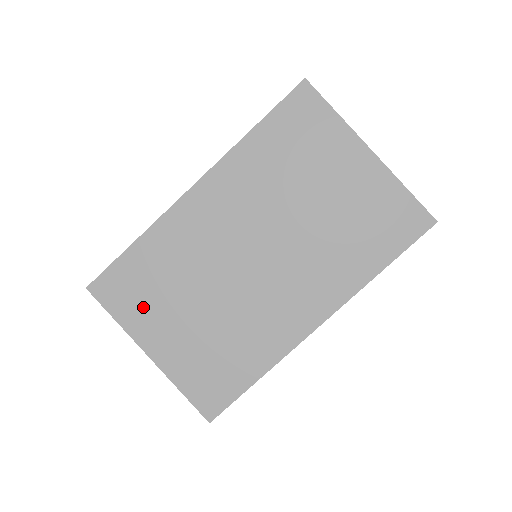
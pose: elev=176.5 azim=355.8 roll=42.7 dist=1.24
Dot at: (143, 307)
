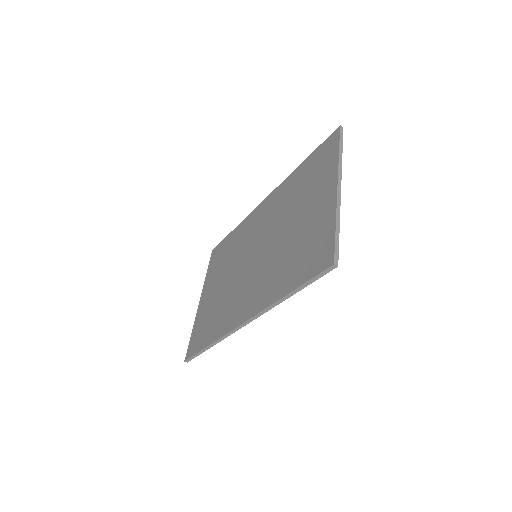
Dot at: (215, 270)
